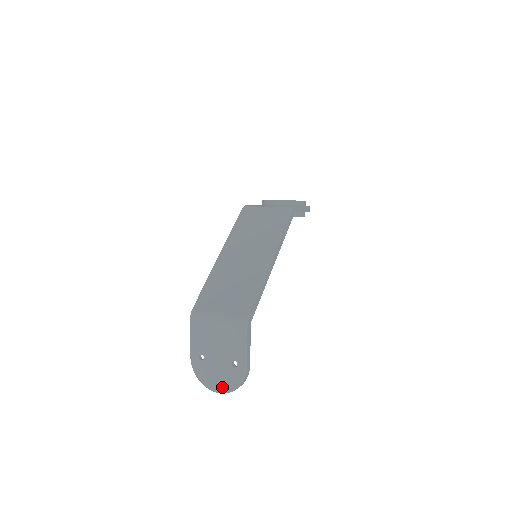
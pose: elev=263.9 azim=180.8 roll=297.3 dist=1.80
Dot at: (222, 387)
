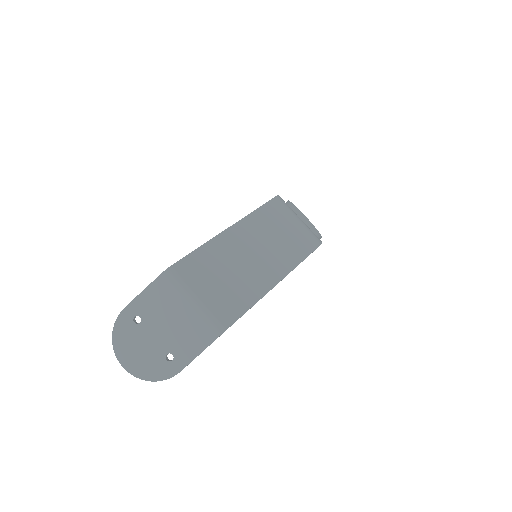
Dot at: (133, 366)
